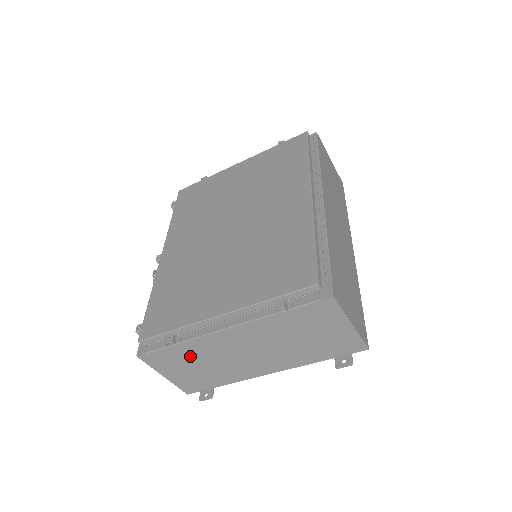
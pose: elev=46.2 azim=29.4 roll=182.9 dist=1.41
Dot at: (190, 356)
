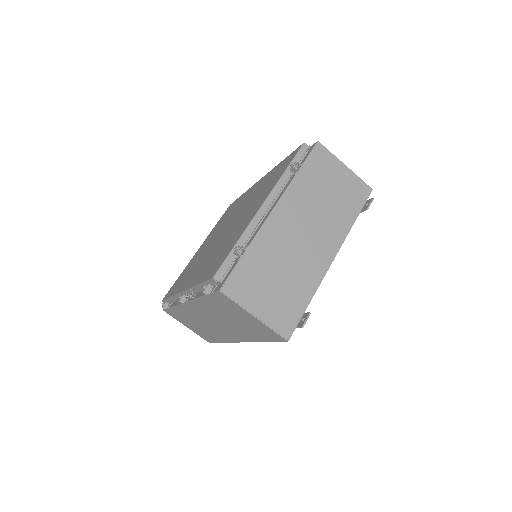
Dot at: (264, 265)
